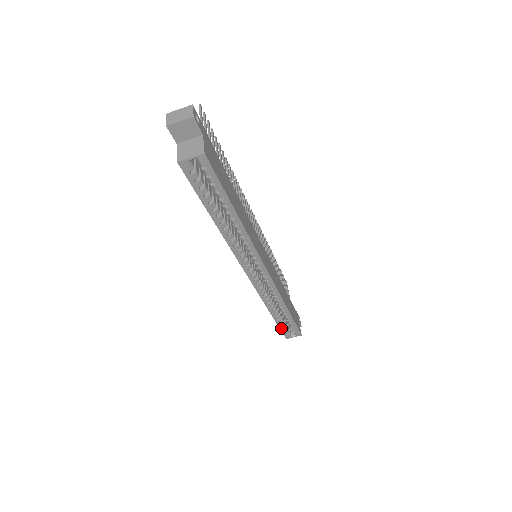
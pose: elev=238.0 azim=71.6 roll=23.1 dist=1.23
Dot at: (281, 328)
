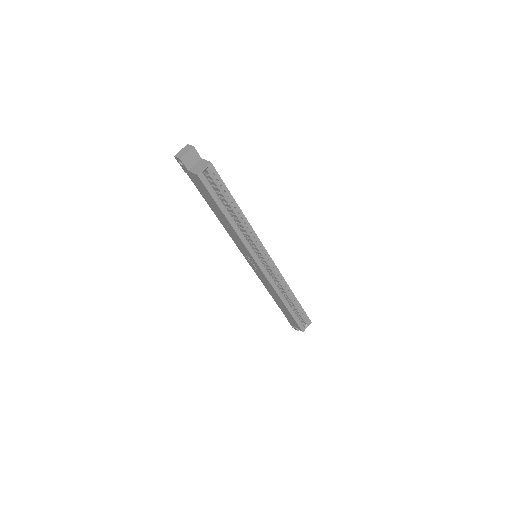
Dot at: (296, 320)
